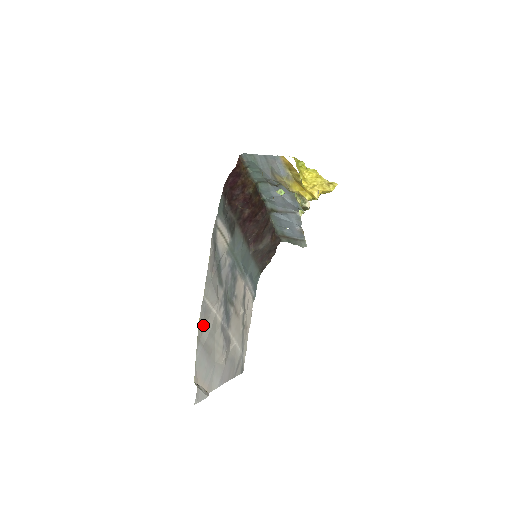
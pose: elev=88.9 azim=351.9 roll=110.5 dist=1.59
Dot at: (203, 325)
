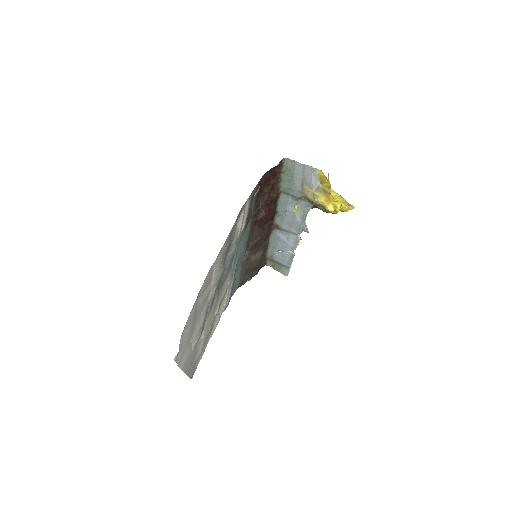
Dot at: (204, 288)
